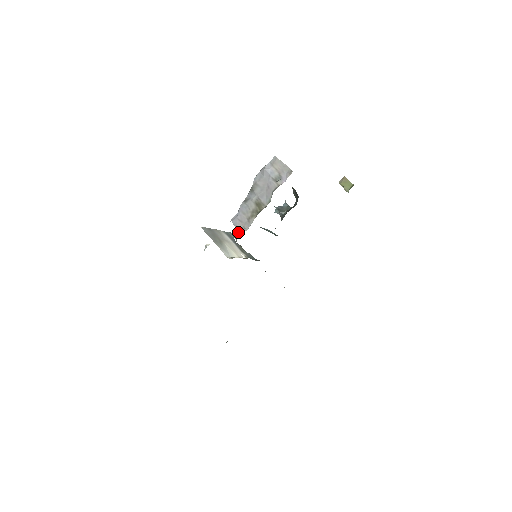
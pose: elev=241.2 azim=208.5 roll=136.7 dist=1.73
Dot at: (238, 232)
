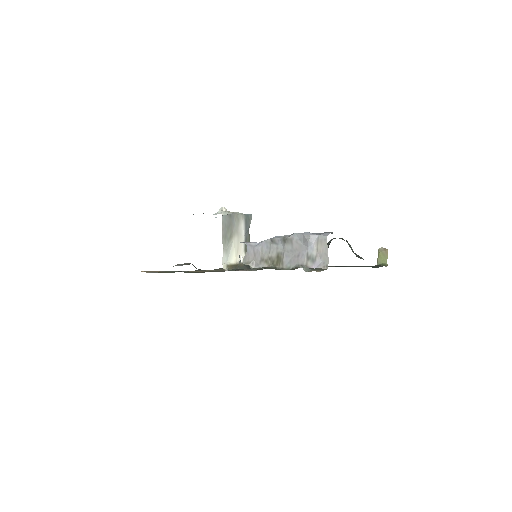
Dot at: (245, 260)
